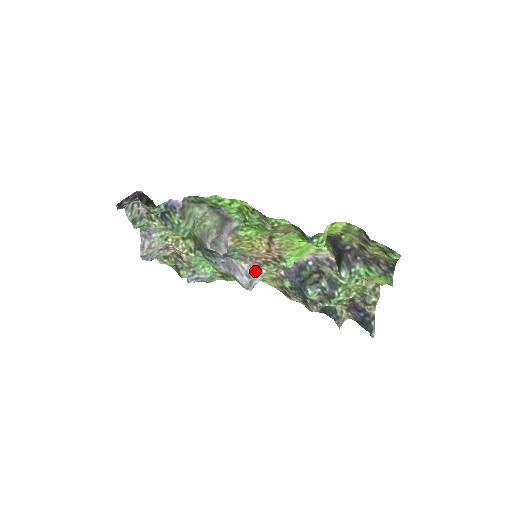
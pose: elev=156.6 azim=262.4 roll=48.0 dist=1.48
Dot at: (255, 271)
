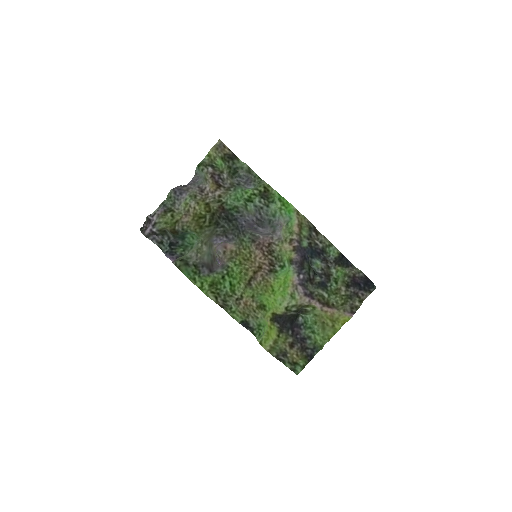
Dot at: (271, 237)
